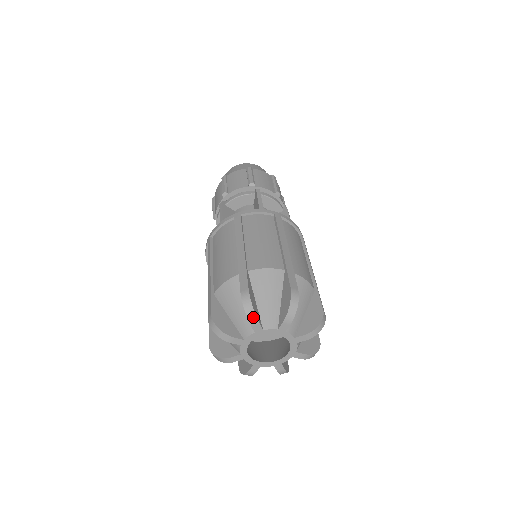
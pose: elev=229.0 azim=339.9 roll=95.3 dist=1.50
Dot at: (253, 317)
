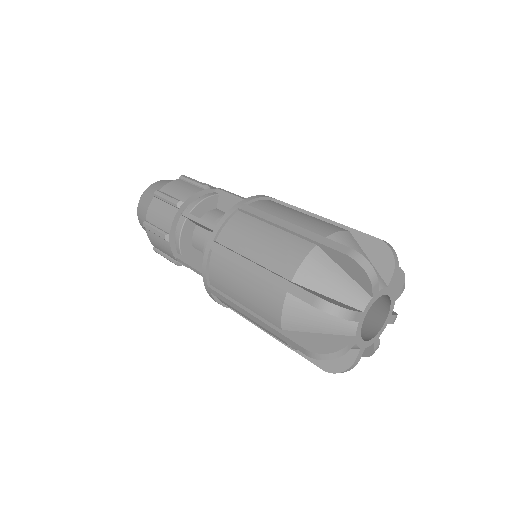
Dot at: (374, 275)
